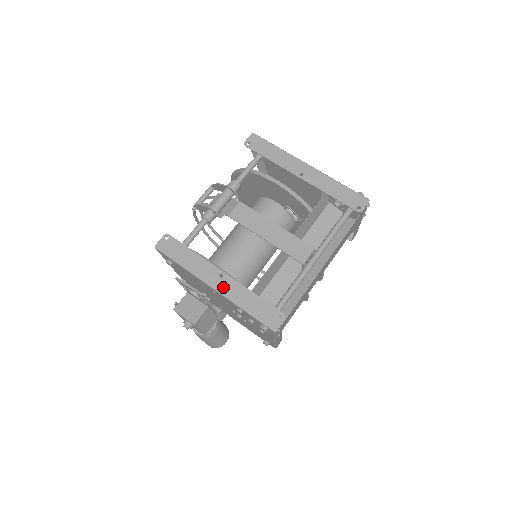
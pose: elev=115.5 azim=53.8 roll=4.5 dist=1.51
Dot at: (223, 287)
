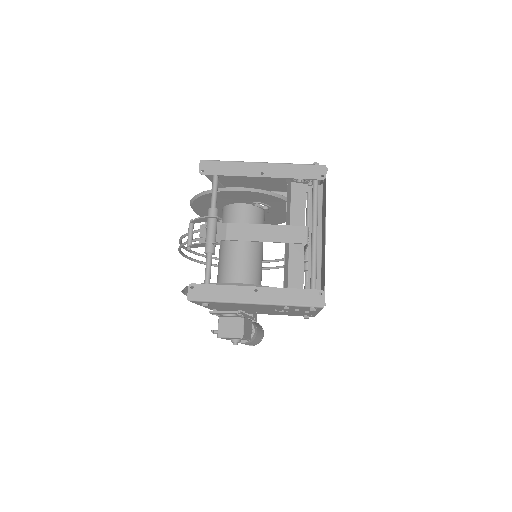
Dot at: (263, 298)
